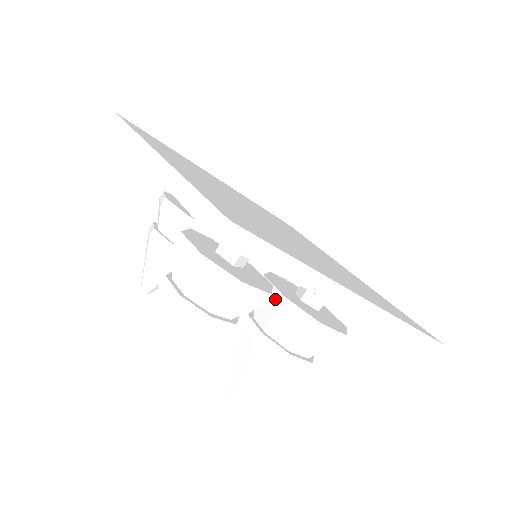
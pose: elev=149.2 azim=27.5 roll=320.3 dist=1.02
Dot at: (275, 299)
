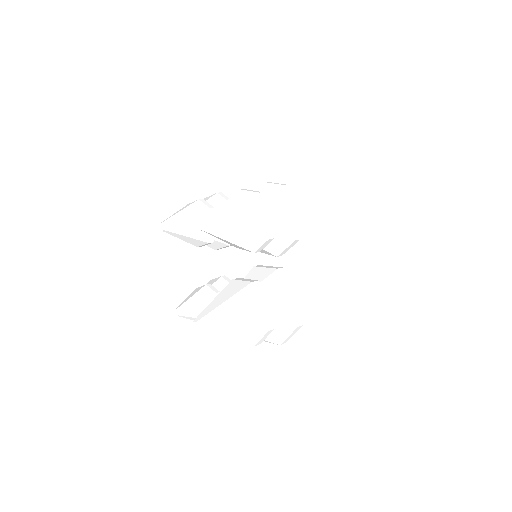
Dot at: (275, 268)
